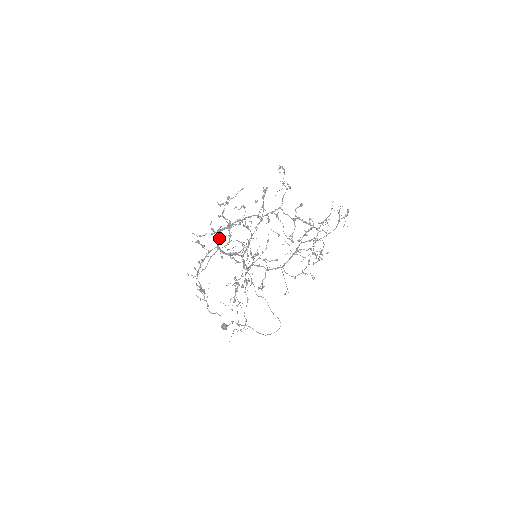
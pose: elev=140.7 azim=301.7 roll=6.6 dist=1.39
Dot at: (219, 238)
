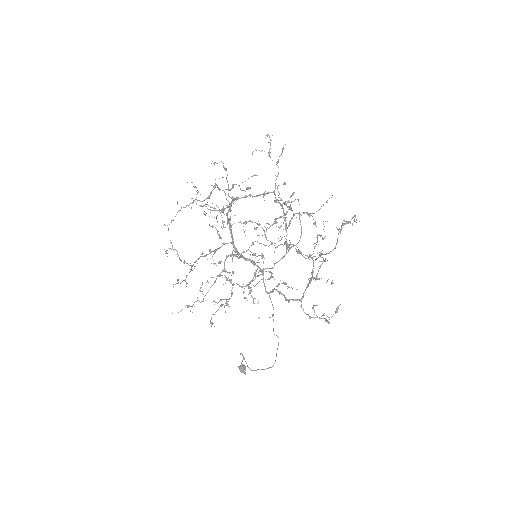
Dot at: (230, 227)
